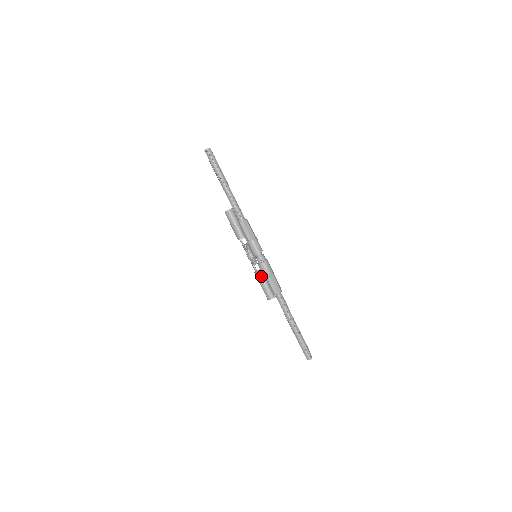
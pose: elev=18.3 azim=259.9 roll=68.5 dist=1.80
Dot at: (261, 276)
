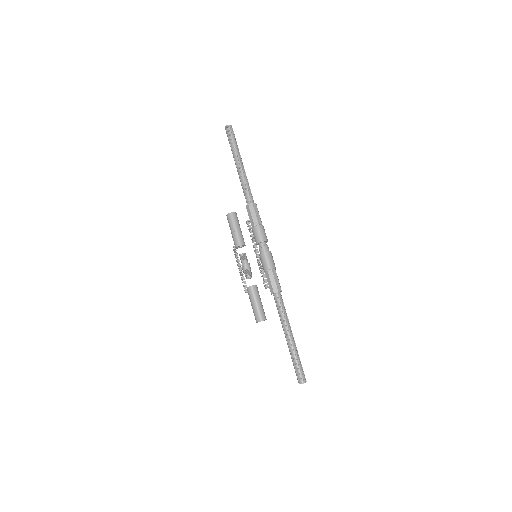
Dot at: (254, 292)
